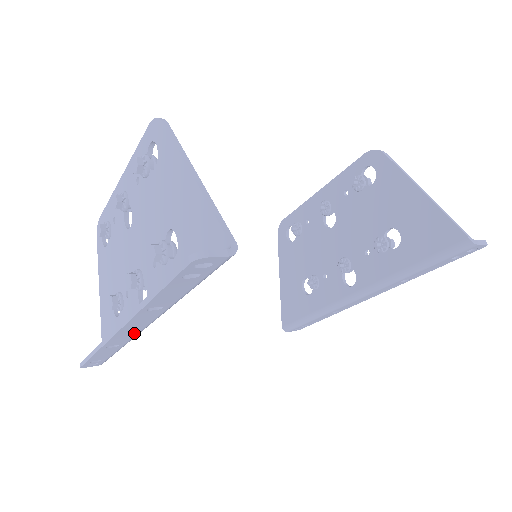
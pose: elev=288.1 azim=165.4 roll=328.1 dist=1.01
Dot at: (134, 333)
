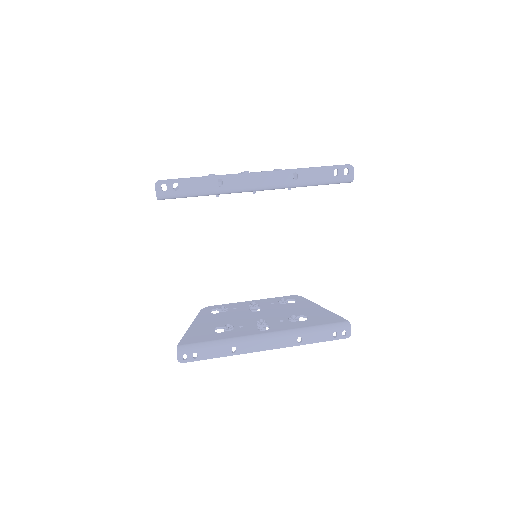
Dot at: (249, 185)
